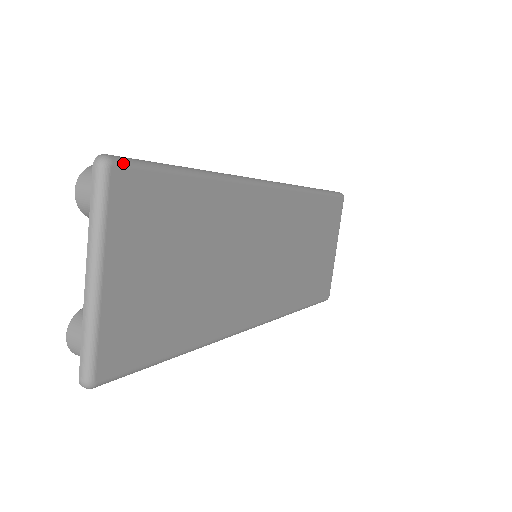
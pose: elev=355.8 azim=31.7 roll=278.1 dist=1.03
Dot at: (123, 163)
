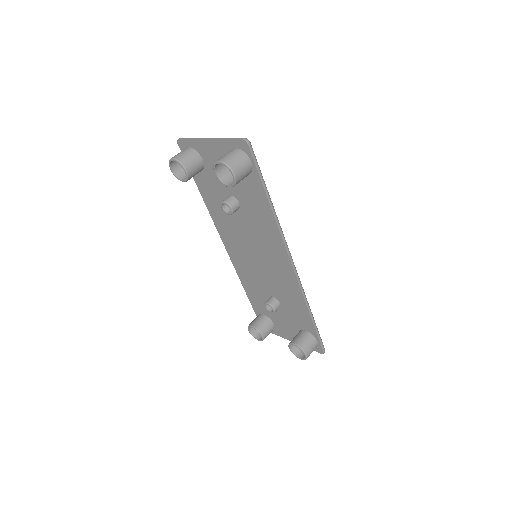
Dot at: occluded
